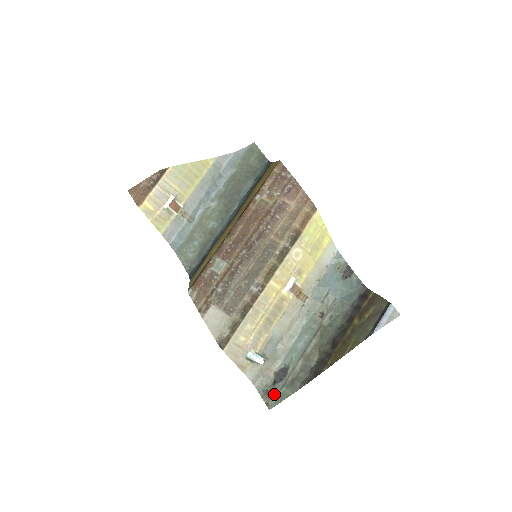
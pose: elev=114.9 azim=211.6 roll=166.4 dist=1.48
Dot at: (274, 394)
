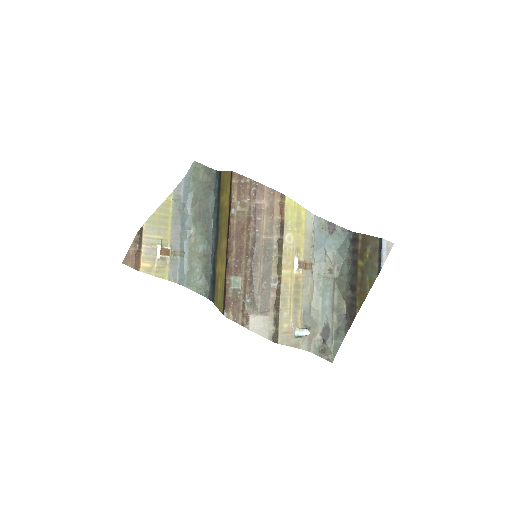
Dot at: (329, 350)
